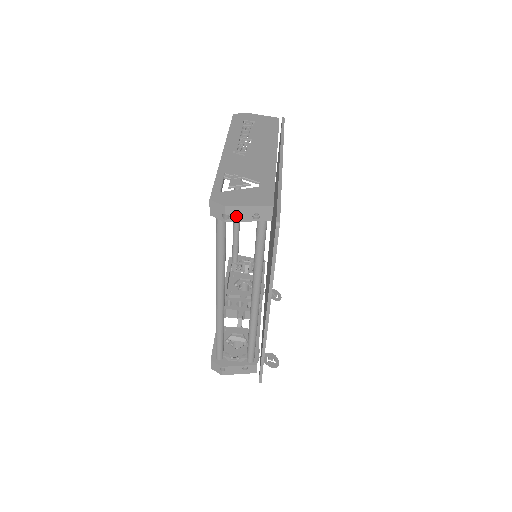
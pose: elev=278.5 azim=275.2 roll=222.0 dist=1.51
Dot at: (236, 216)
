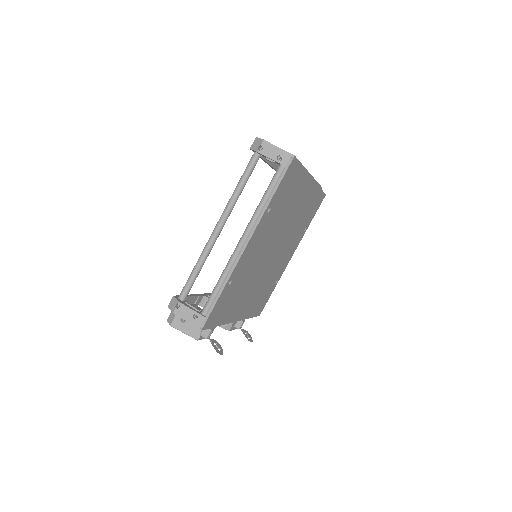
Dot at: (267, 151)
